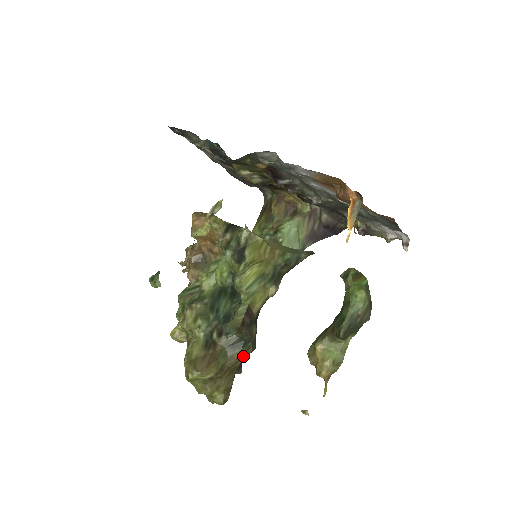
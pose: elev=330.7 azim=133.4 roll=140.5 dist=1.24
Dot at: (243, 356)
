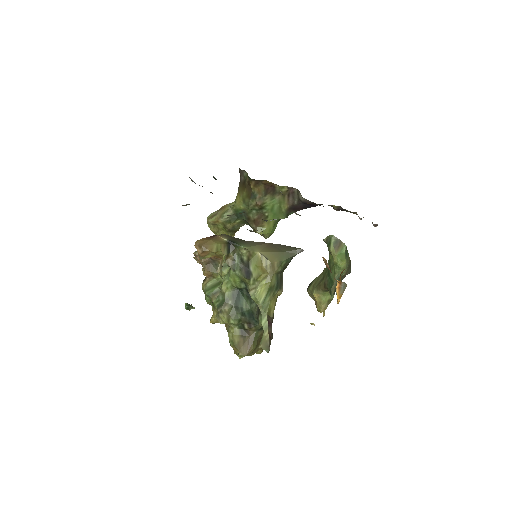
Dot at: occluded
